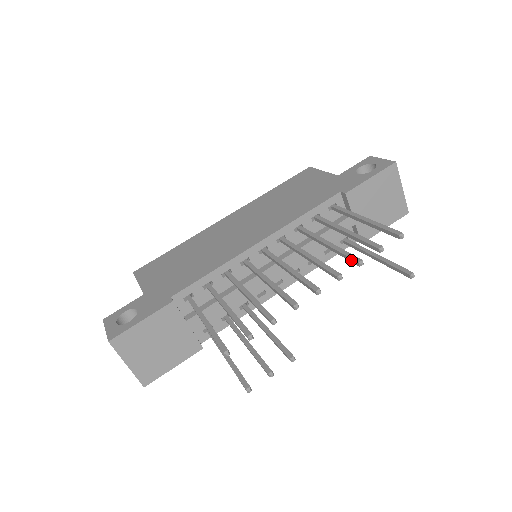
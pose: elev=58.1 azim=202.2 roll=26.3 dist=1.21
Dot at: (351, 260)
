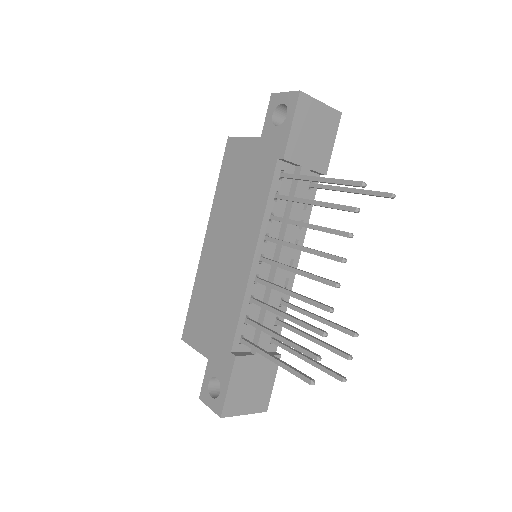
Dot at: occluded
